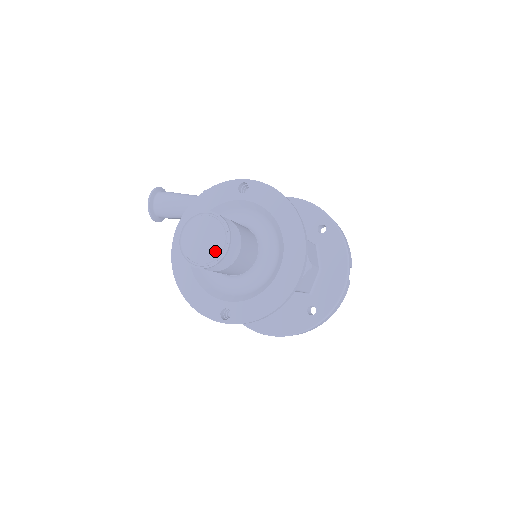
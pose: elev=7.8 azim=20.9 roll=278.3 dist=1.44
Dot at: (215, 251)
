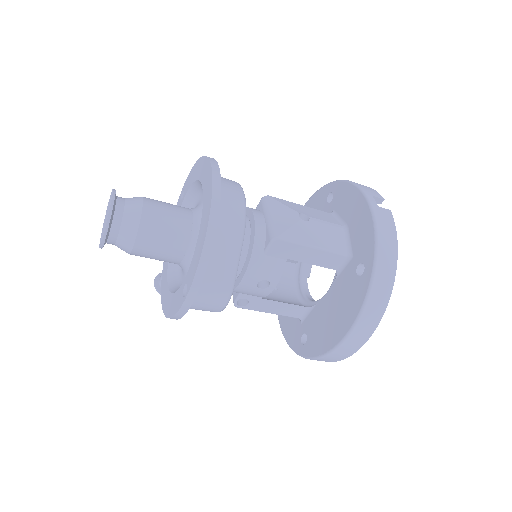
Dot at: occluded
